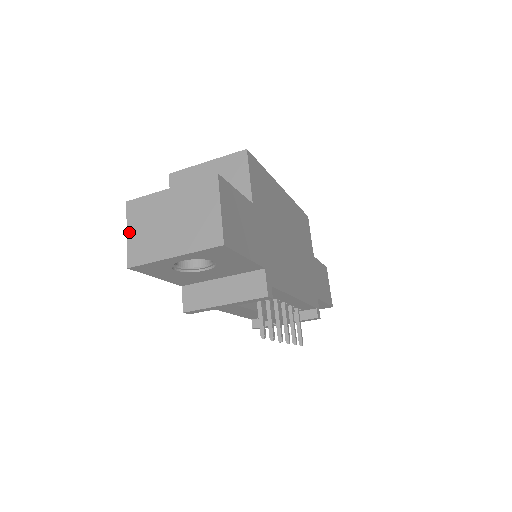
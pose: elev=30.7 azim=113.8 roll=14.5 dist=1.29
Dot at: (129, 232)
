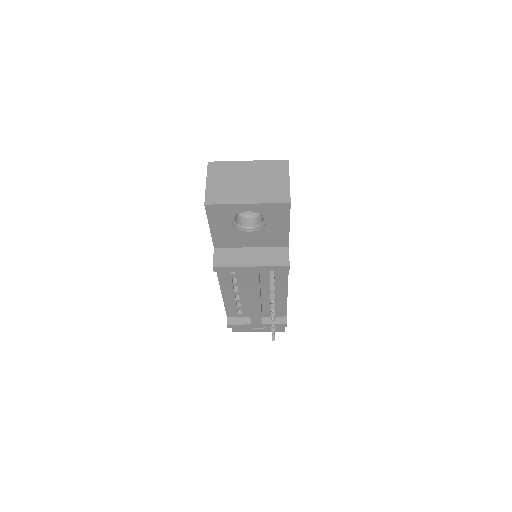
Dot at: (209, 181)
